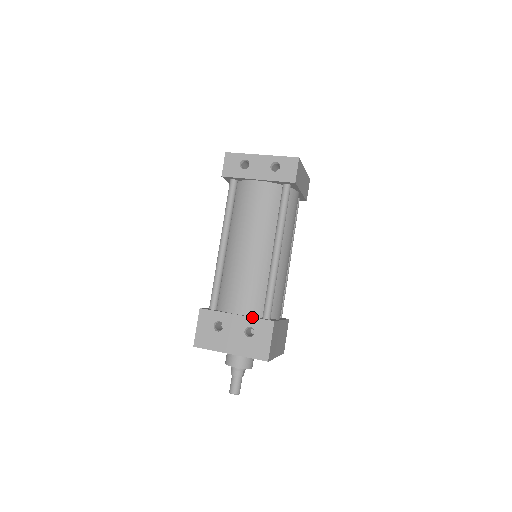
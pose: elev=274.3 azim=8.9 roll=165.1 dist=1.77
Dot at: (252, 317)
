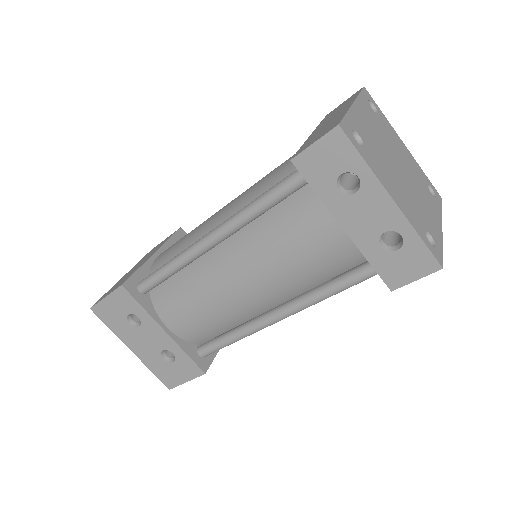
Dot at: (182, 349)
